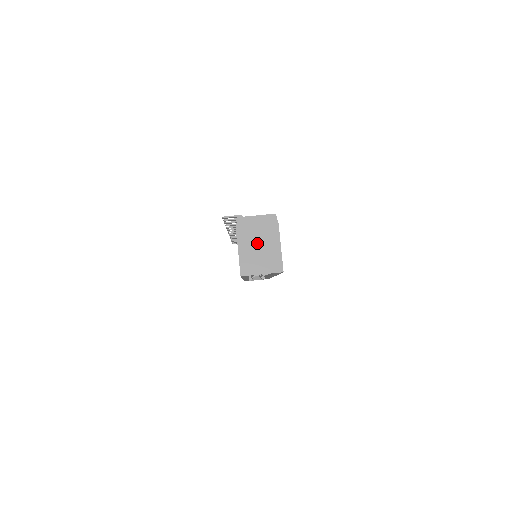
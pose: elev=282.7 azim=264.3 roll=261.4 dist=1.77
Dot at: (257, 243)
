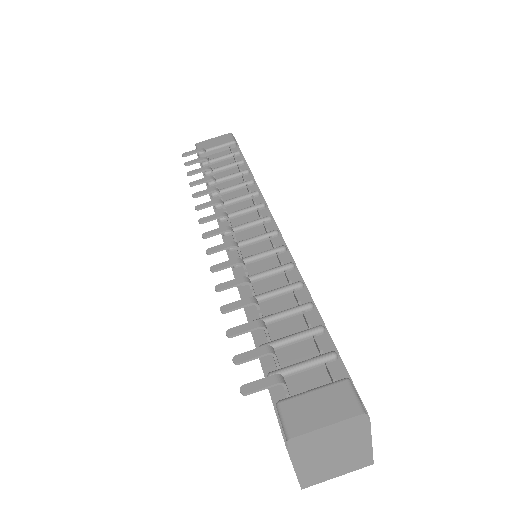
Dot at: (329, 453)
